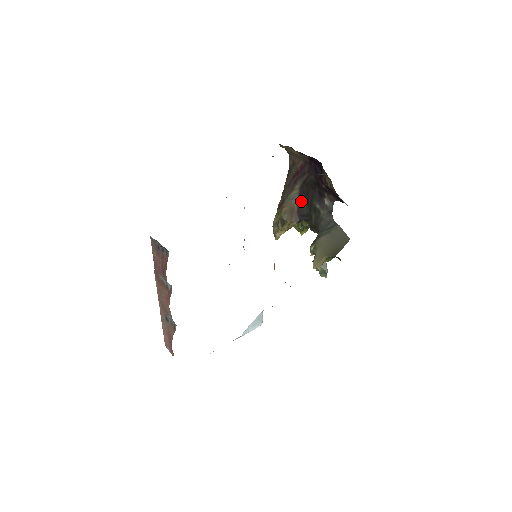
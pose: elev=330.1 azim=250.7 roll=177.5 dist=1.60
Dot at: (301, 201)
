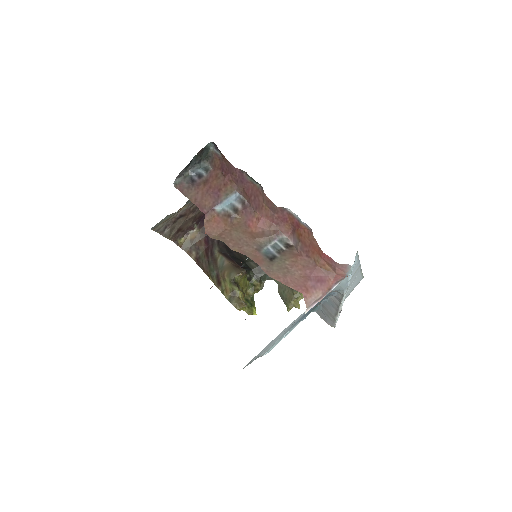
Dot at: (231, 258)
